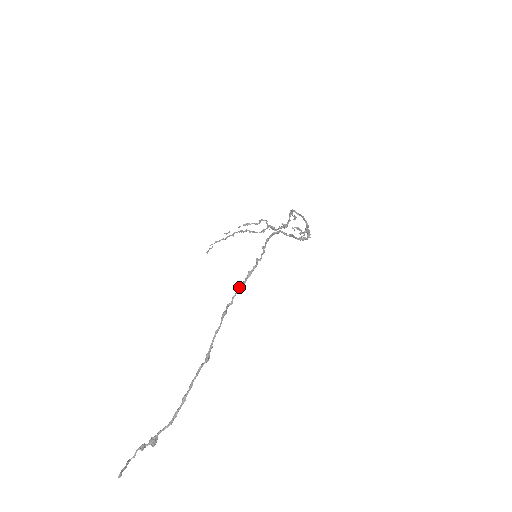
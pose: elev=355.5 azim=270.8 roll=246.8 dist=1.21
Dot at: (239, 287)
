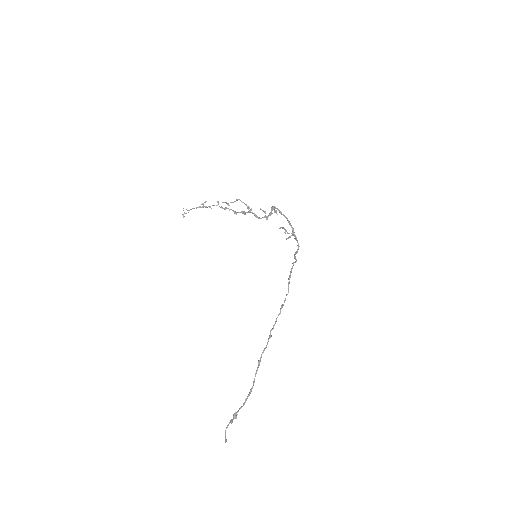
Dot at: occluded
